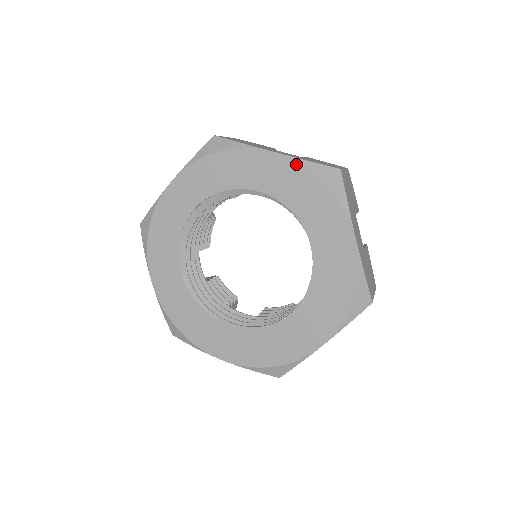
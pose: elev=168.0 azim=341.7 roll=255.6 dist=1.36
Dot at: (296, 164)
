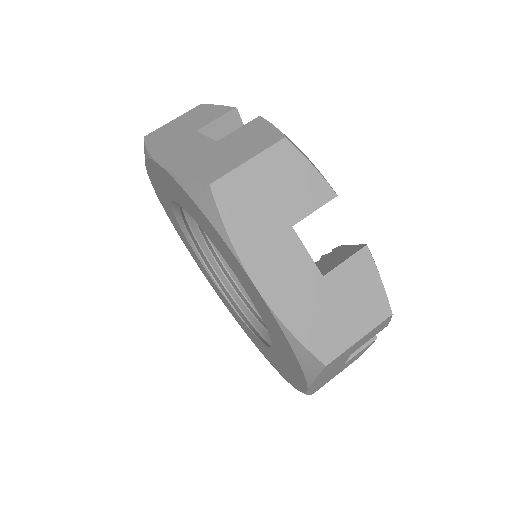
Dot at: (276, 321)
